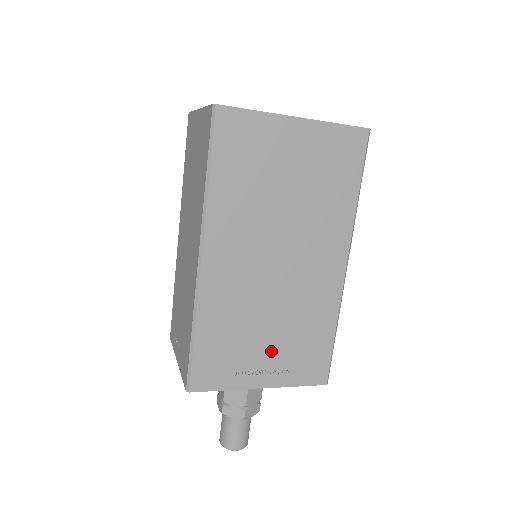
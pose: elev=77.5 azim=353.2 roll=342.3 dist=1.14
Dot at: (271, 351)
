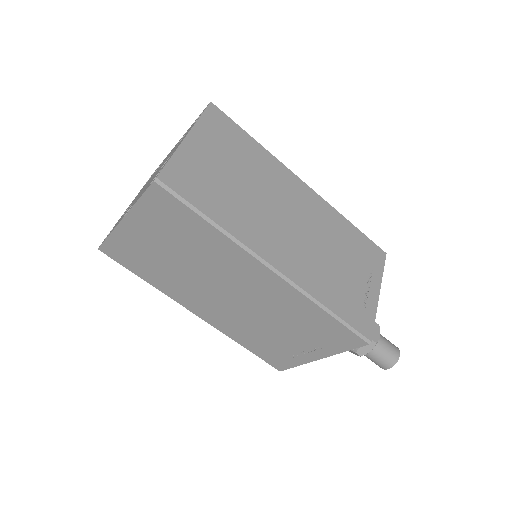
Dot at: (297, 340)
